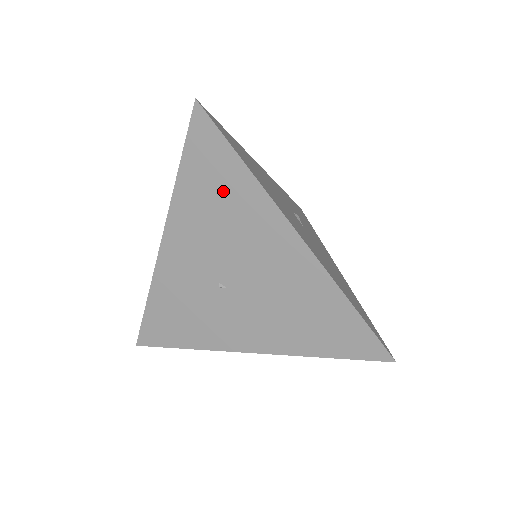
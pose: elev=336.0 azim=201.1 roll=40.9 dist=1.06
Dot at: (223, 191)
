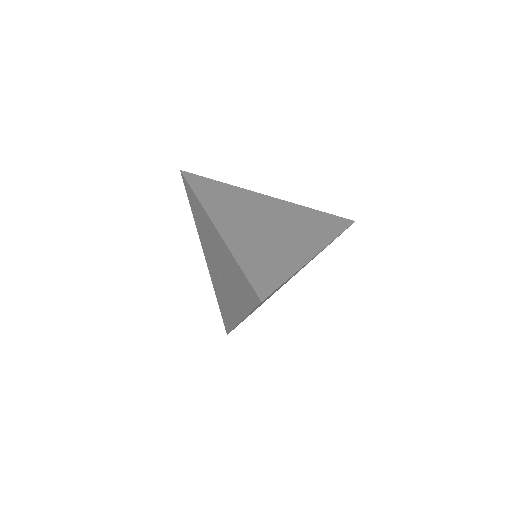
Dot at: (199, 214)
